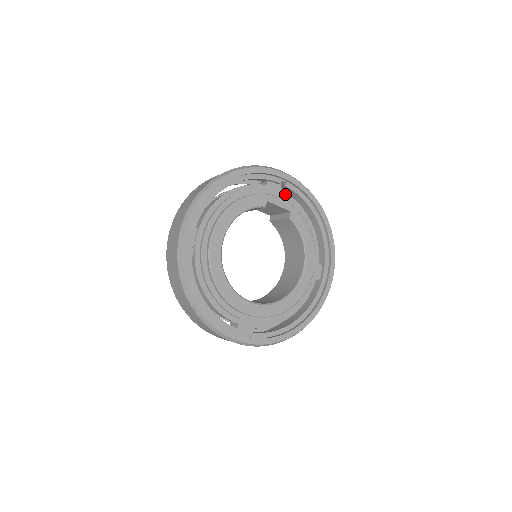
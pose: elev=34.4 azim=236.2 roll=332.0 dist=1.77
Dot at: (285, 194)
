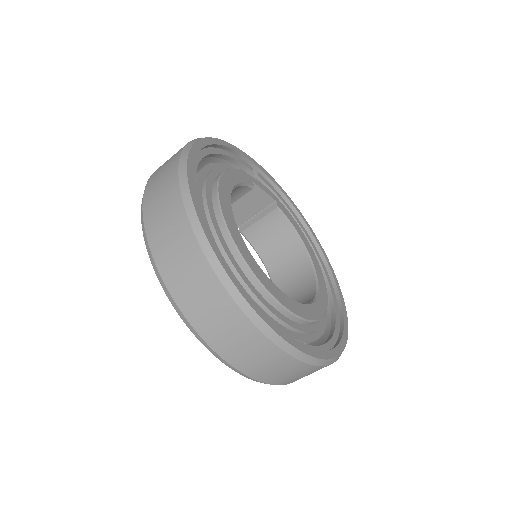
Dot at: occluded
